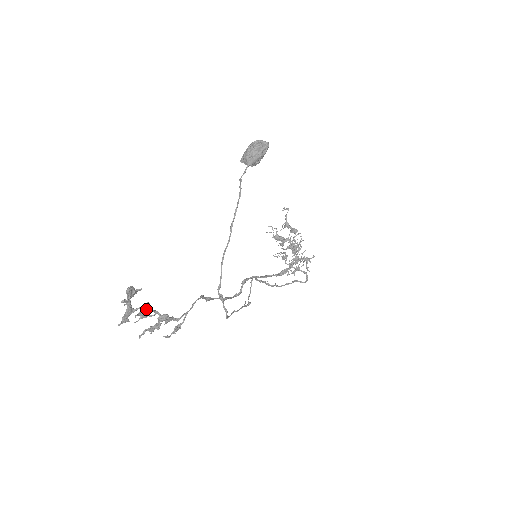
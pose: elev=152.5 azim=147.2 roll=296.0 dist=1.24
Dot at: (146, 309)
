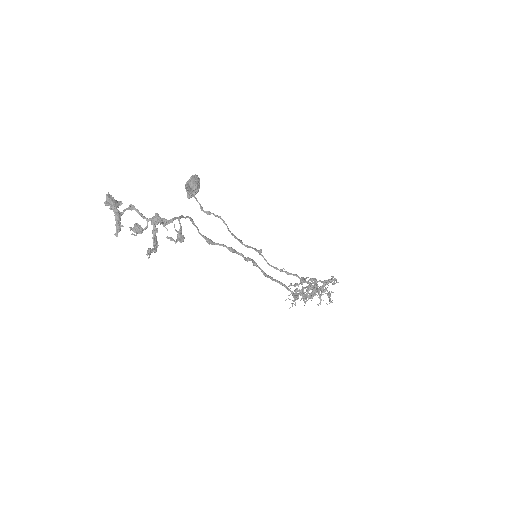
Dot at: (138, 224)
